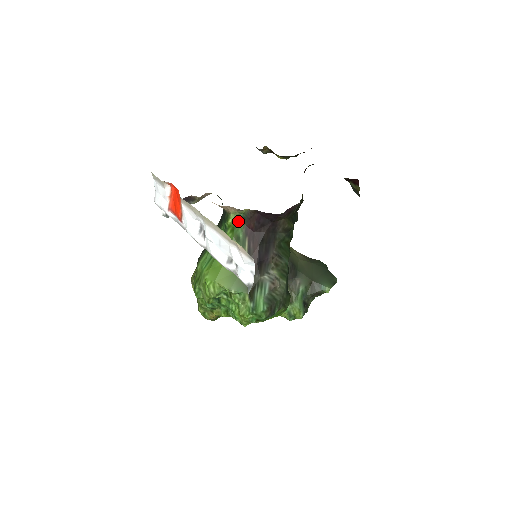
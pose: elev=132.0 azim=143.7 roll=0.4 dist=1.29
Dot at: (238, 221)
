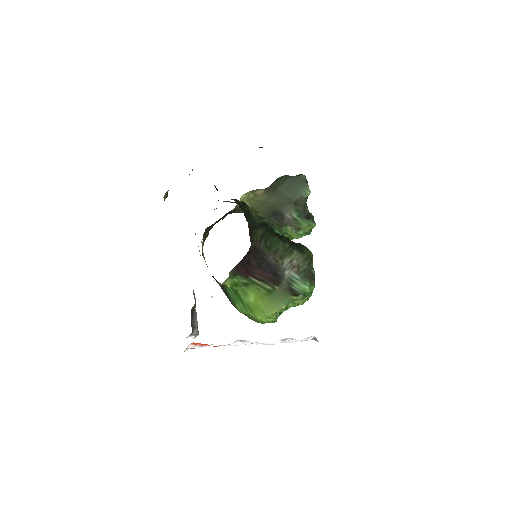
Dot at: (233, 280)
